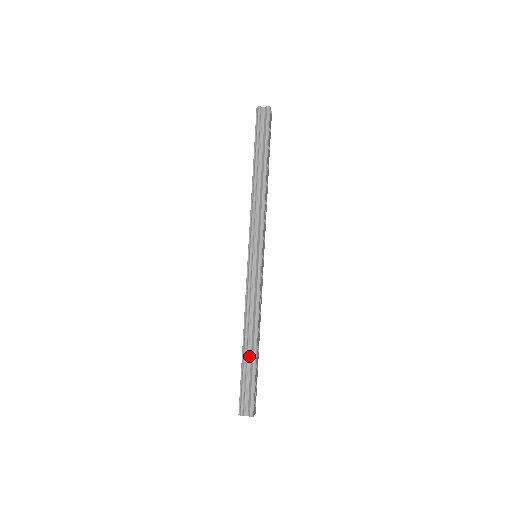
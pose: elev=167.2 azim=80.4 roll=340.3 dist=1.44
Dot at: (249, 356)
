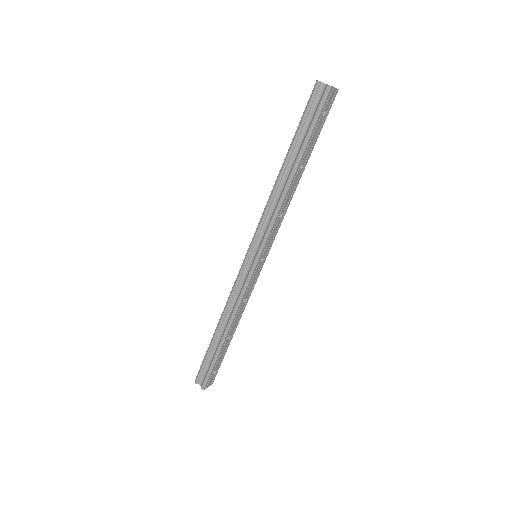
Dot at: (217, 342)
